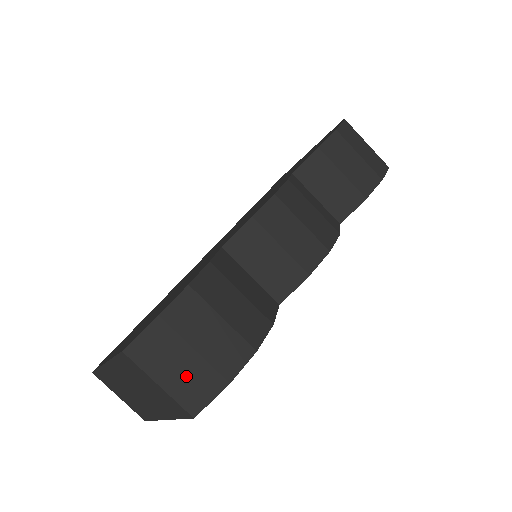
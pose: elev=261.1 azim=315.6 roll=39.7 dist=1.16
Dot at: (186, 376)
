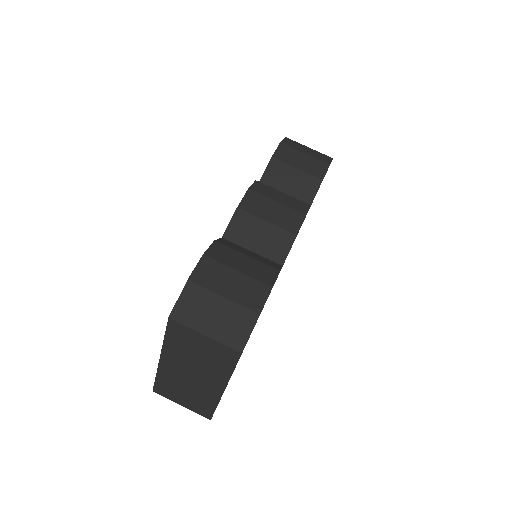
Dot at: (224, 320)
